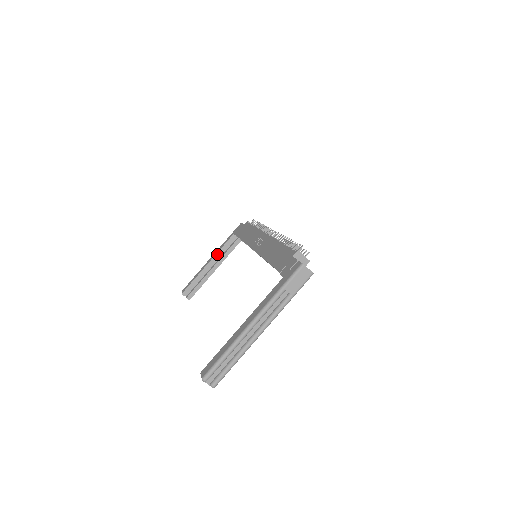
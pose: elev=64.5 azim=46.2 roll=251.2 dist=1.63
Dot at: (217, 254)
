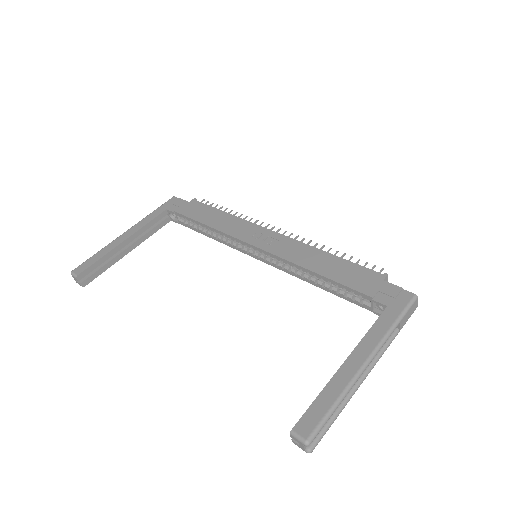
Dot at: (140, 230)
